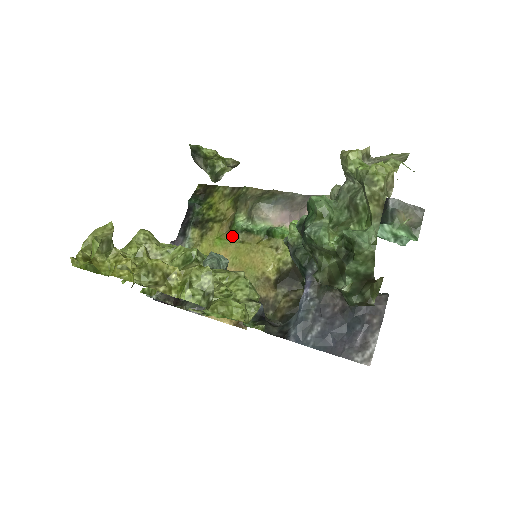
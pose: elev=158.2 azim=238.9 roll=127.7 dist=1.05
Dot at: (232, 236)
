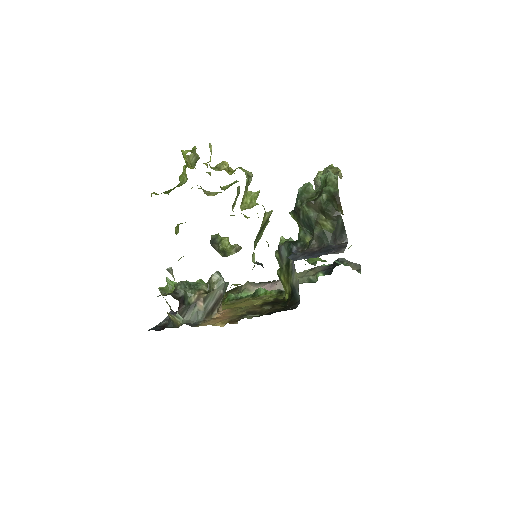
Dot at: (224, 303)
